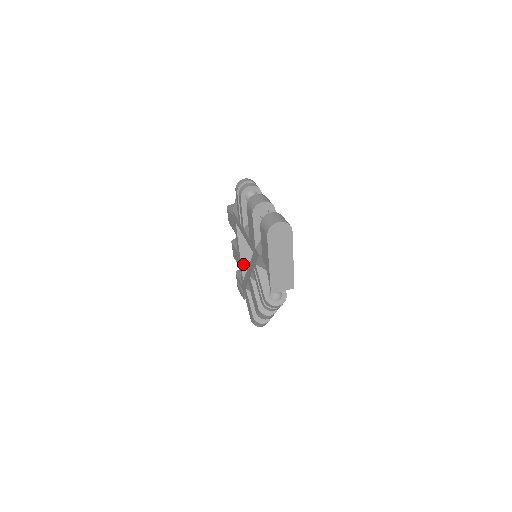
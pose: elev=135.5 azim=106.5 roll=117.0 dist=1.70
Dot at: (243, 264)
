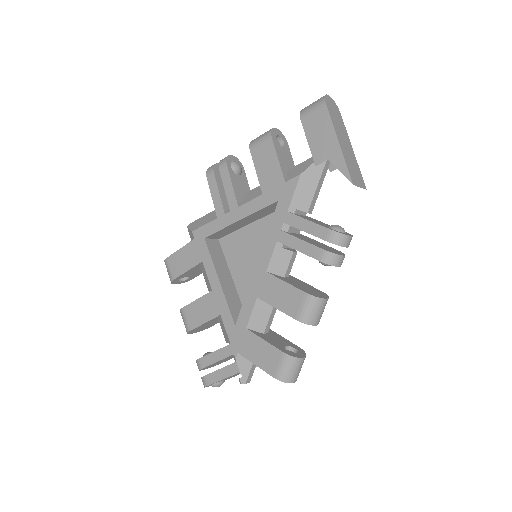
Dot at: (228, 299)
